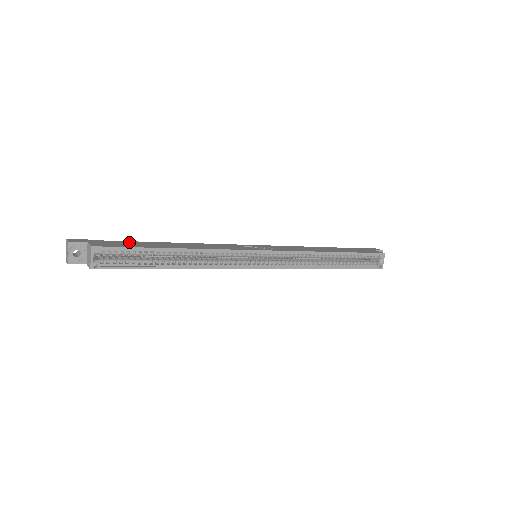
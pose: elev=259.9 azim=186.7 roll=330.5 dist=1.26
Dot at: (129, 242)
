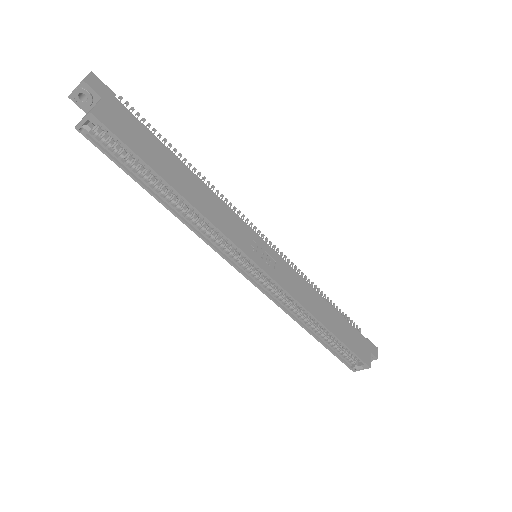
Dot at: (146, 134)
